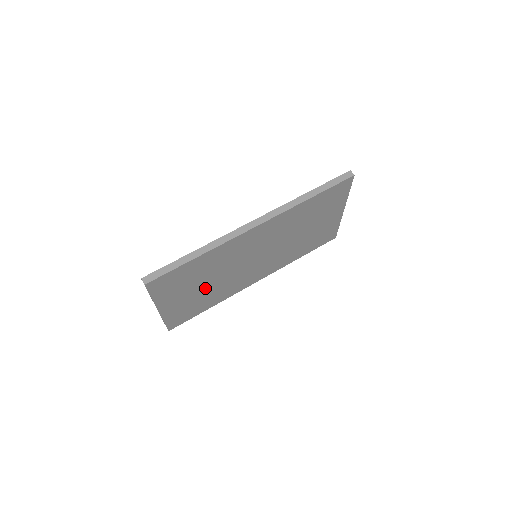
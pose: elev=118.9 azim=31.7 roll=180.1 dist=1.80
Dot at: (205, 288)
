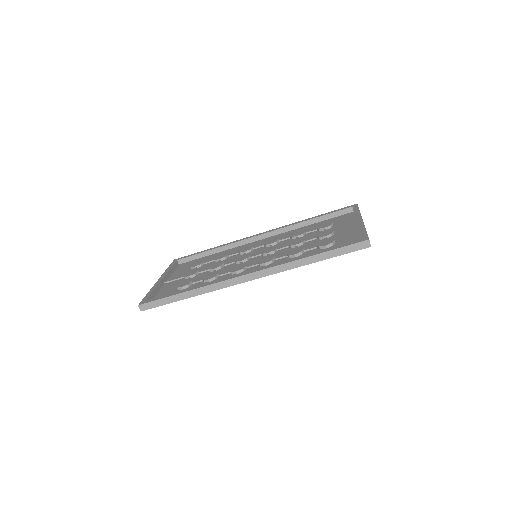
Dot at: occluded
